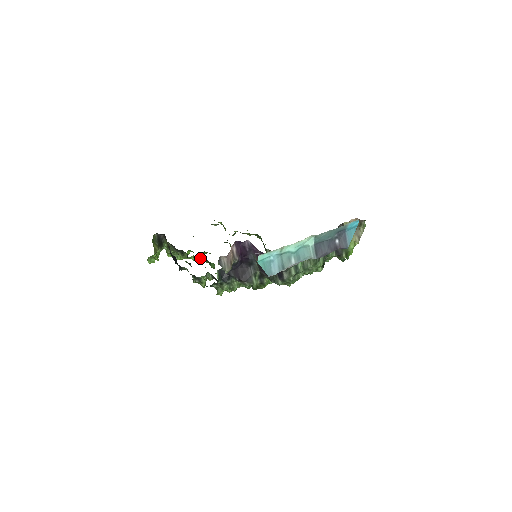
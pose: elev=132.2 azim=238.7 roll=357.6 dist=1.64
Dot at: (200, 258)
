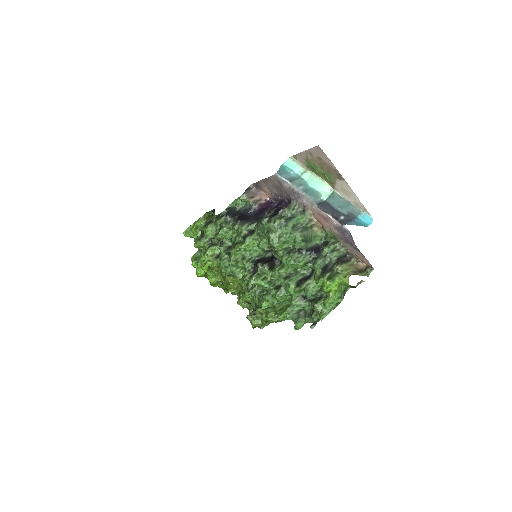
Dot at: occluded
